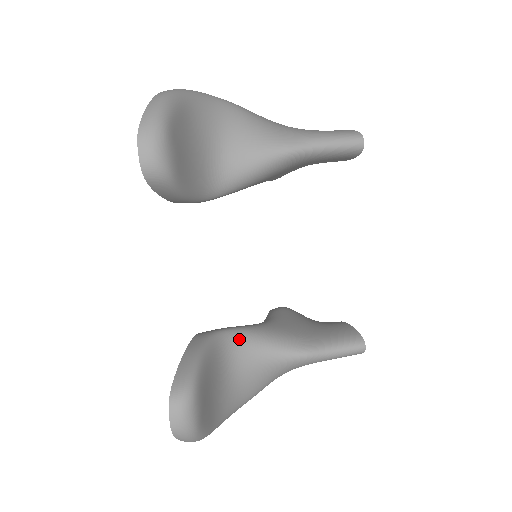
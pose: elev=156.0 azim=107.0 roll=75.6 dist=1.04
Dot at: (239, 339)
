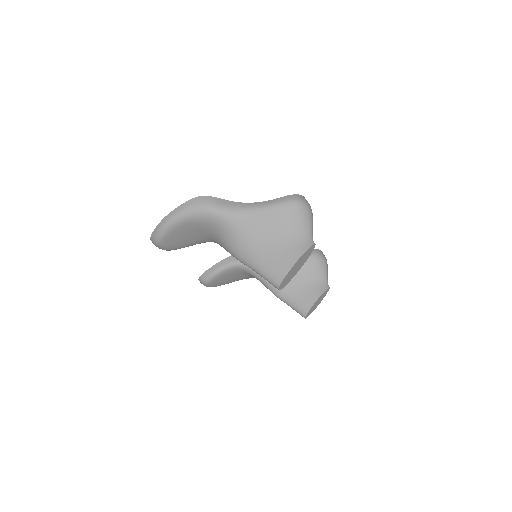
Dot at: (248, 270)
